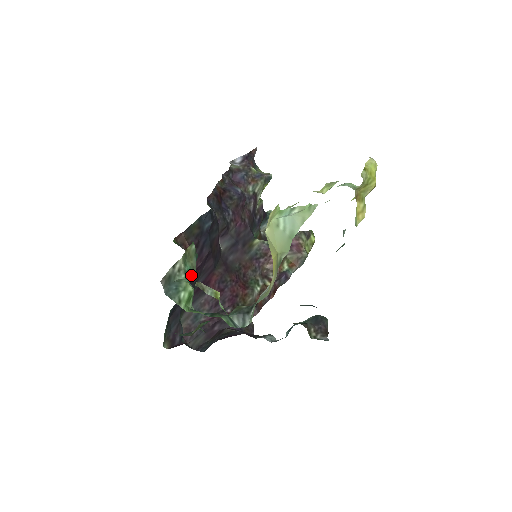
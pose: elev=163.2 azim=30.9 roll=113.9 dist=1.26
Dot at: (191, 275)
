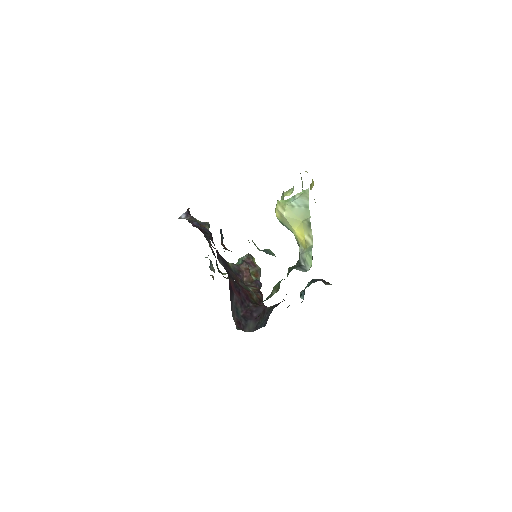
Dot at: occluded
